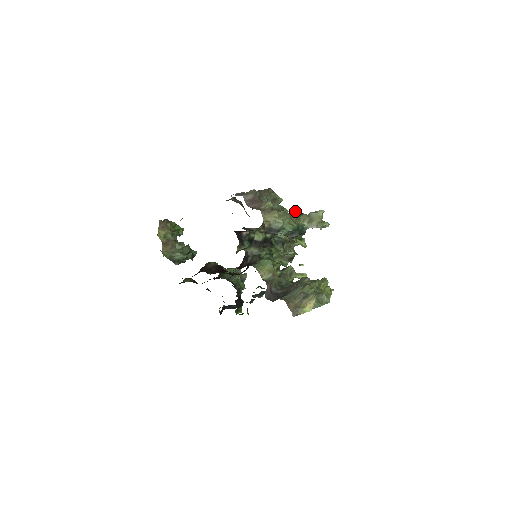
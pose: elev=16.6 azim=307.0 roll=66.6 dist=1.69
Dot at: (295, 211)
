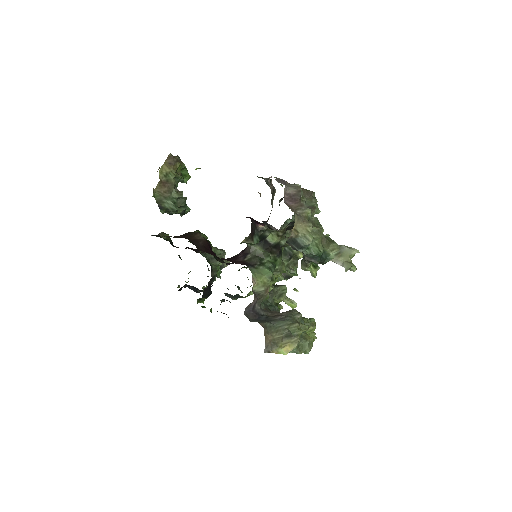
Dot at: occluded
